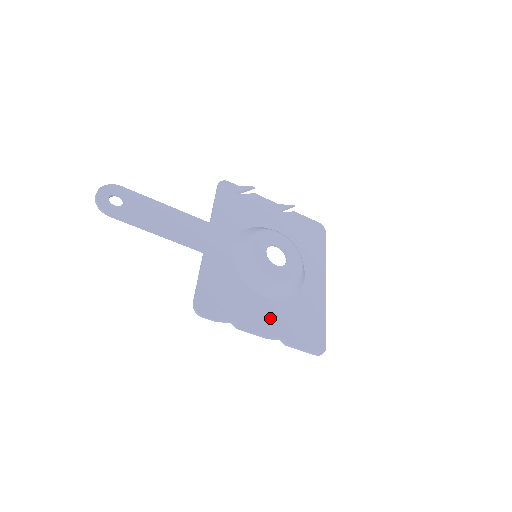
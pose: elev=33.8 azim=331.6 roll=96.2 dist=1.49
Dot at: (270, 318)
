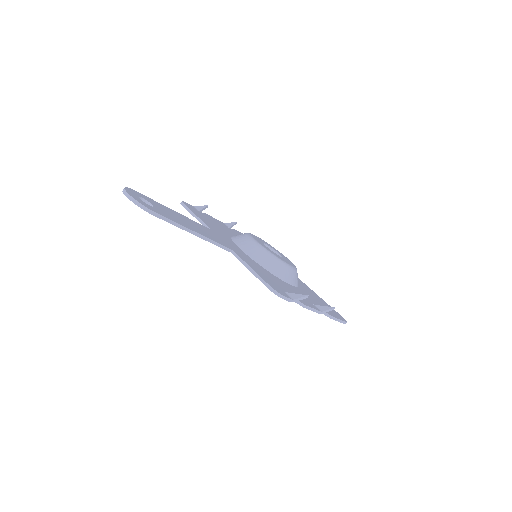
Dot at: (307, 299)
